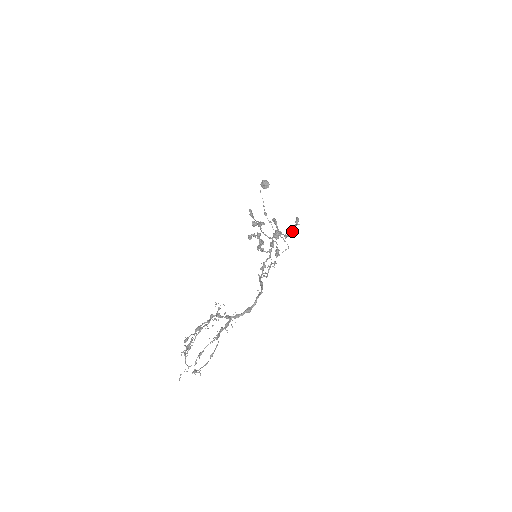
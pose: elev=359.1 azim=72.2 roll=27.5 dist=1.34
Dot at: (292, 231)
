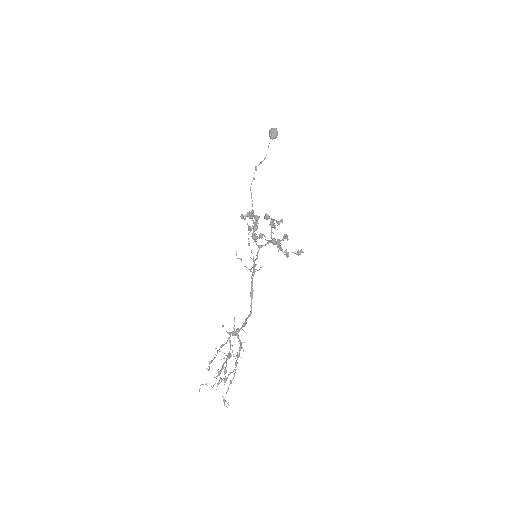
Dot at: occluded
